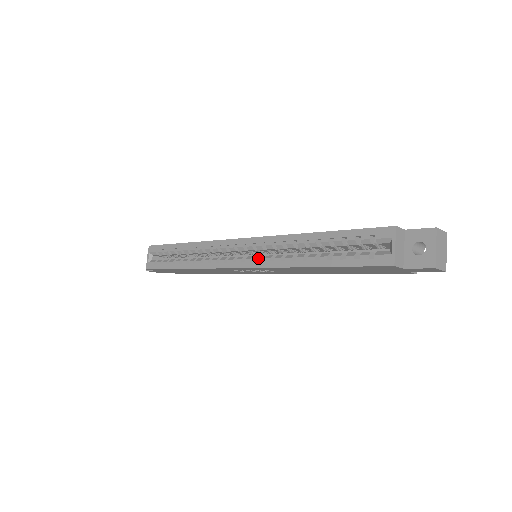
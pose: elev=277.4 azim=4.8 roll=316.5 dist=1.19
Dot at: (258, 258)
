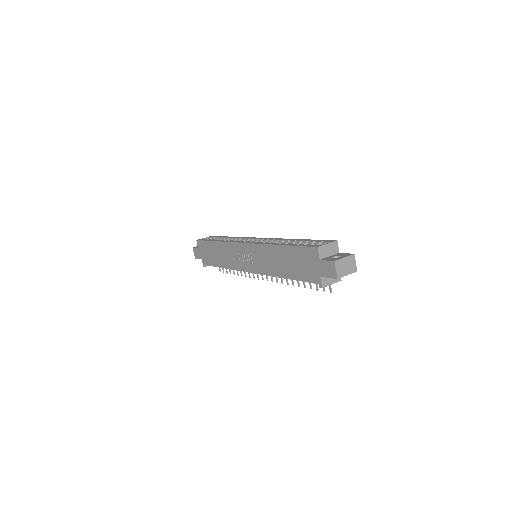
Dot at: occluded
